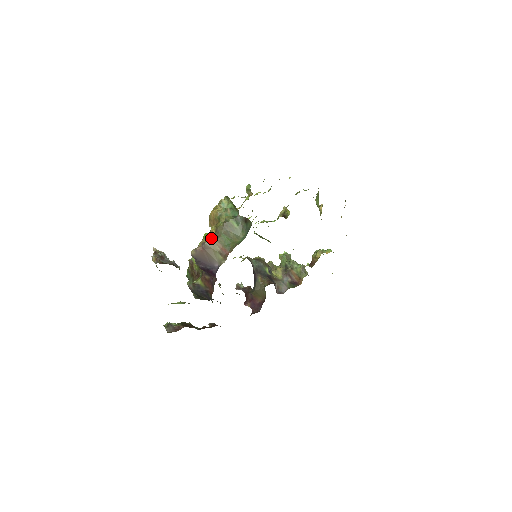
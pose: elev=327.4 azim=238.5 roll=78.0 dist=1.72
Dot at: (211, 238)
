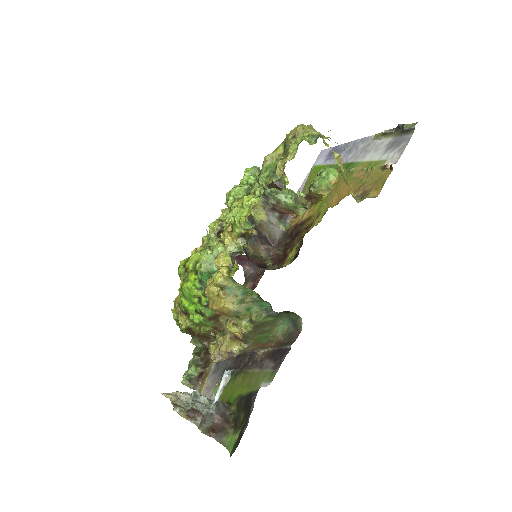
Dot at: (236, 340)
